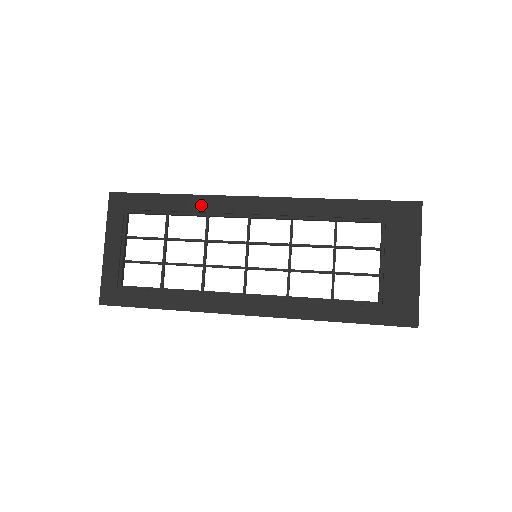
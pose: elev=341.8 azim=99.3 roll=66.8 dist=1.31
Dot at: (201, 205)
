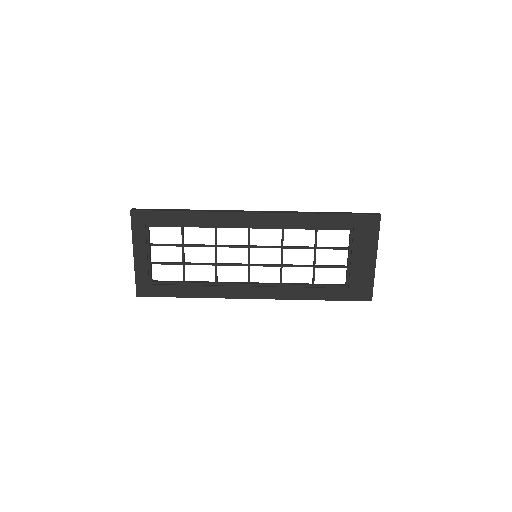
Dot at: (210, 220)
